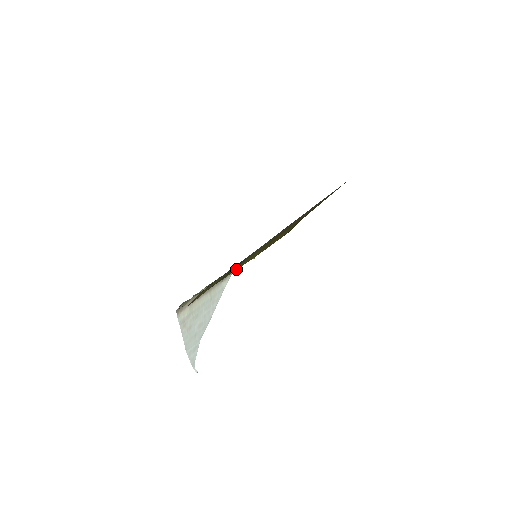
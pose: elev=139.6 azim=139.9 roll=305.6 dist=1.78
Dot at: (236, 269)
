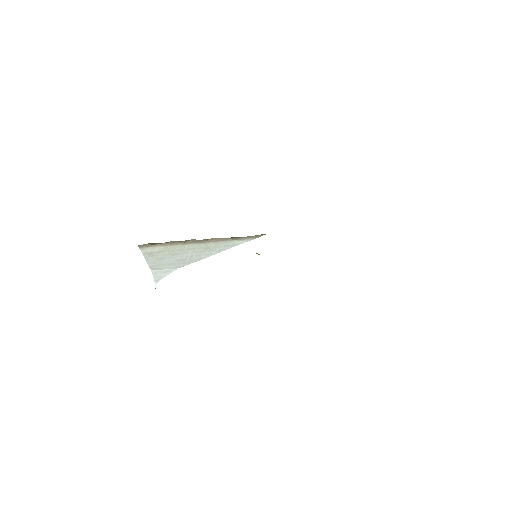
Dot at: occluded
